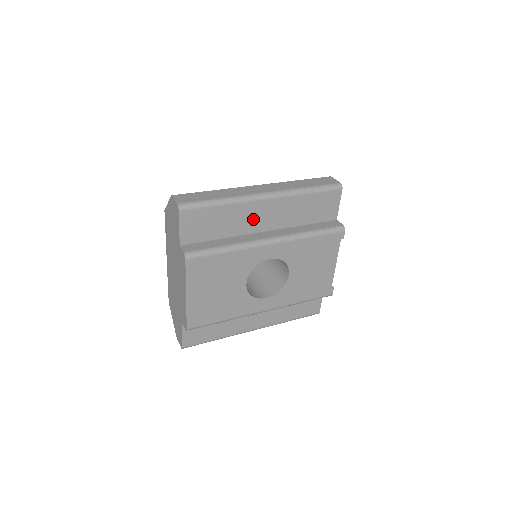
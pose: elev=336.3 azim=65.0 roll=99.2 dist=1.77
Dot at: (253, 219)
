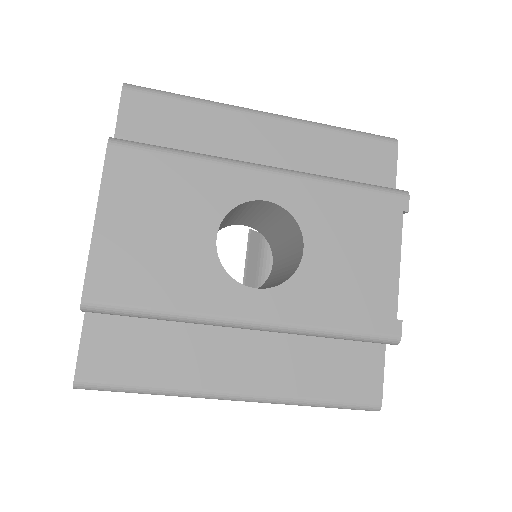
Dot at: (244, 143)
